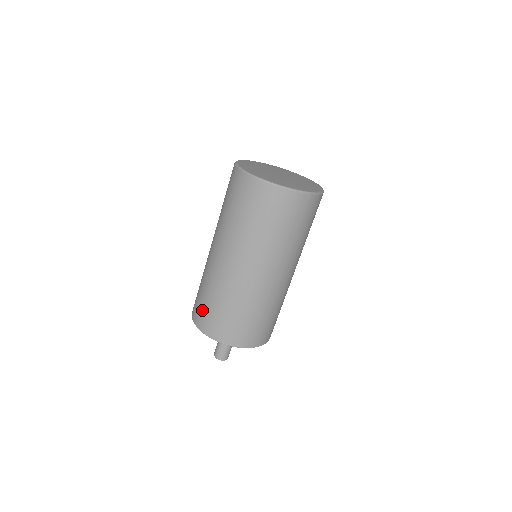
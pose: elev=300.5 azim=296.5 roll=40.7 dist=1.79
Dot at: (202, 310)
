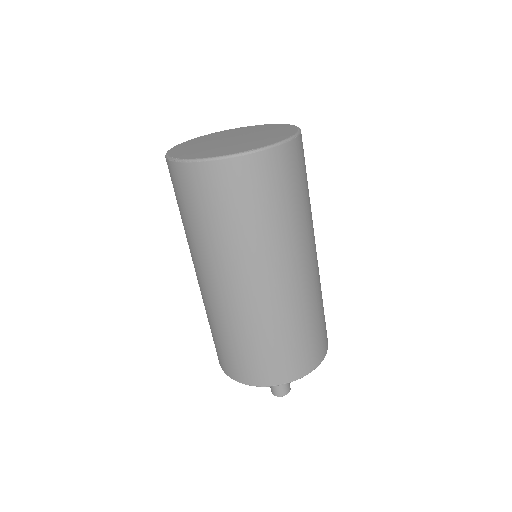
Dot at: (240, 362)
